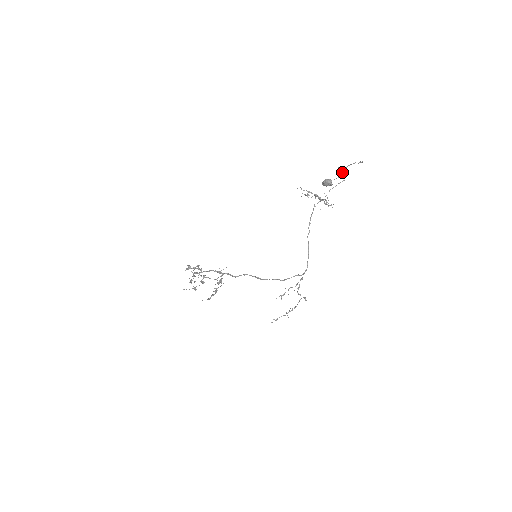
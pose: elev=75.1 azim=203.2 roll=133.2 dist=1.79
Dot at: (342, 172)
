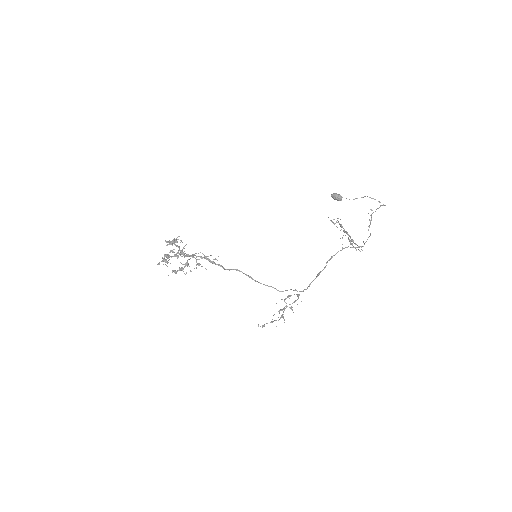
Dot at: (371, 214)
